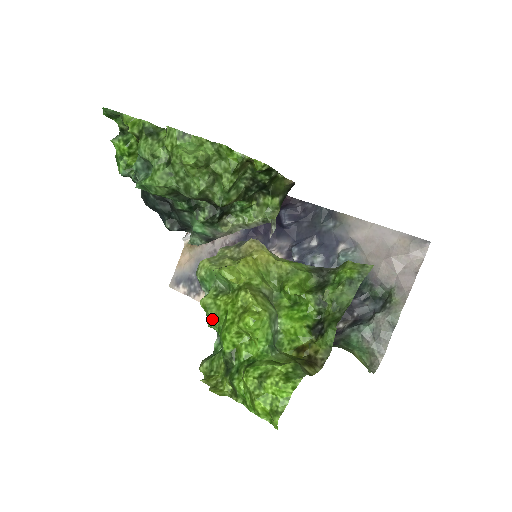
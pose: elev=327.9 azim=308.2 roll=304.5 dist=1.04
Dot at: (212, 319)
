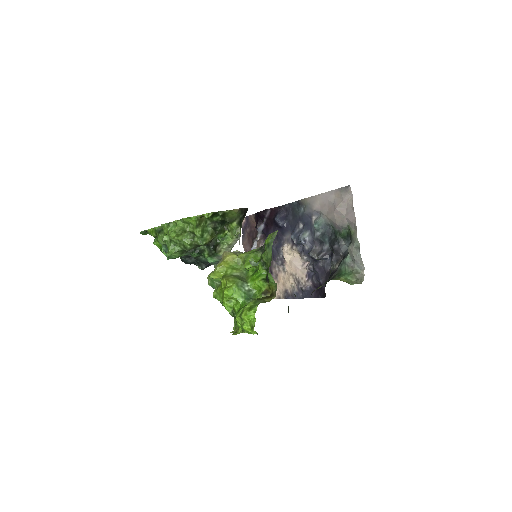
Dot at: (220, 301)
